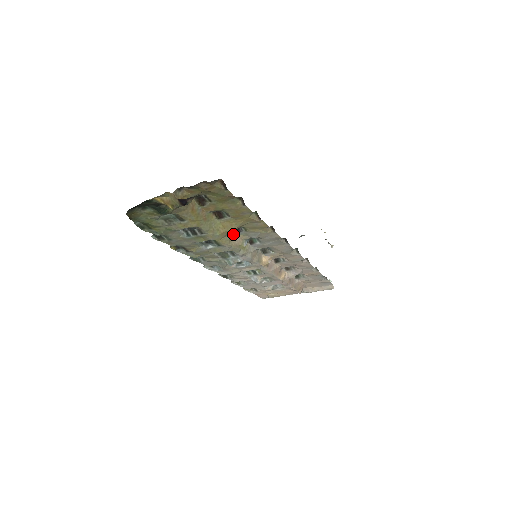
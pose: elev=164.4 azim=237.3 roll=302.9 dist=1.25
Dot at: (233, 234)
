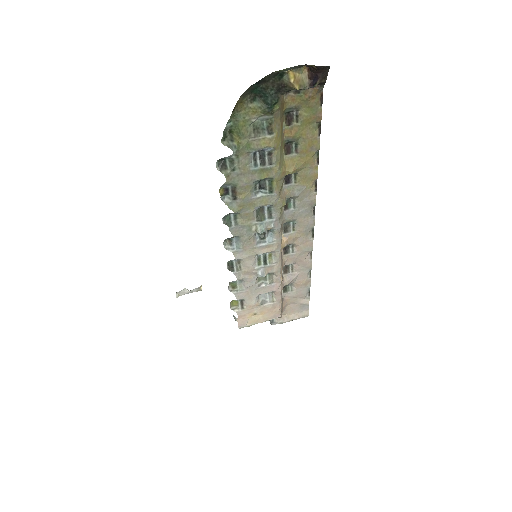
Dot at: (282, 185)
